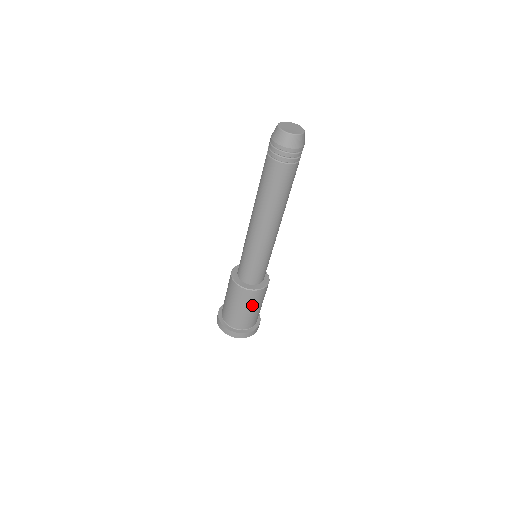
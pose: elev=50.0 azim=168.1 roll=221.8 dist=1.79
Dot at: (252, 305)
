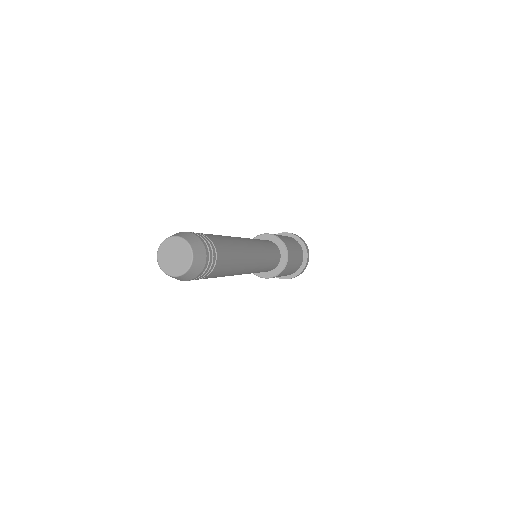
Dot at: (288, 270)
